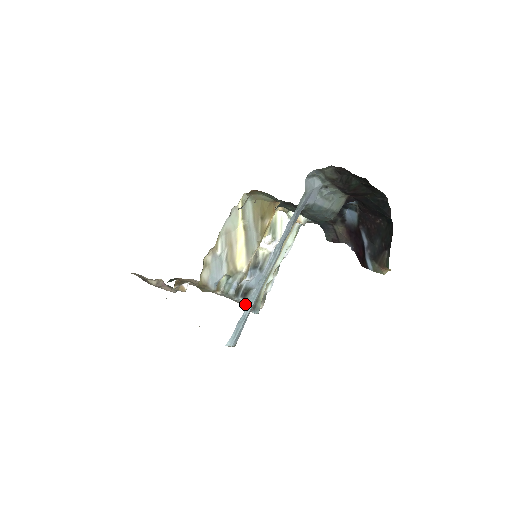
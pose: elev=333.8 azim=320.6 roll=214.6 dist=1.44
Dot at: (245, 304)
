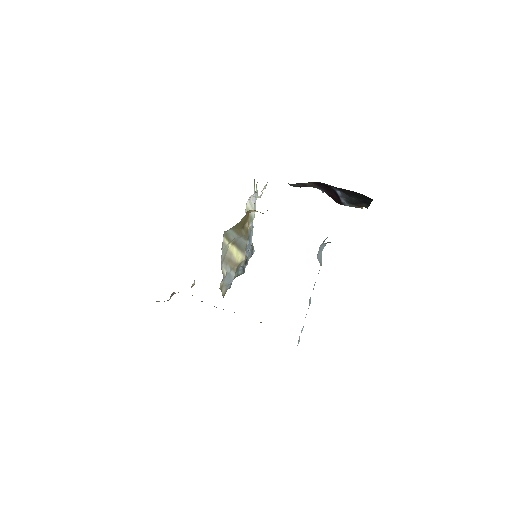
Dot at: occluded
